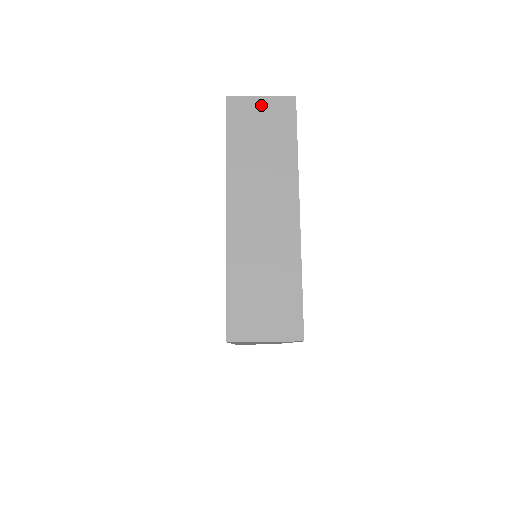
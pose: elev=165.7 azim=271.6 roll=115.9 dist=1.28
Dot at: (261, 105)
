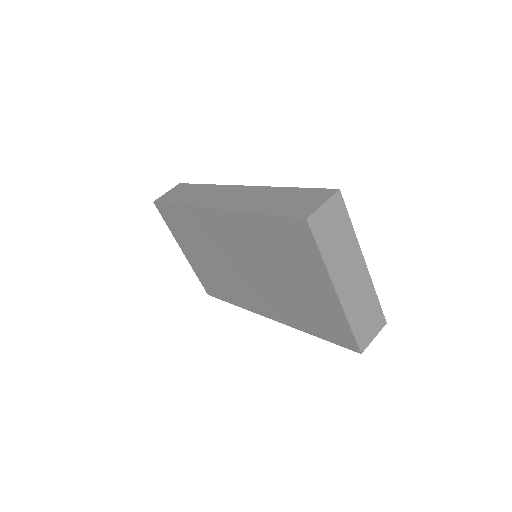
Dot at: (326, 210)
